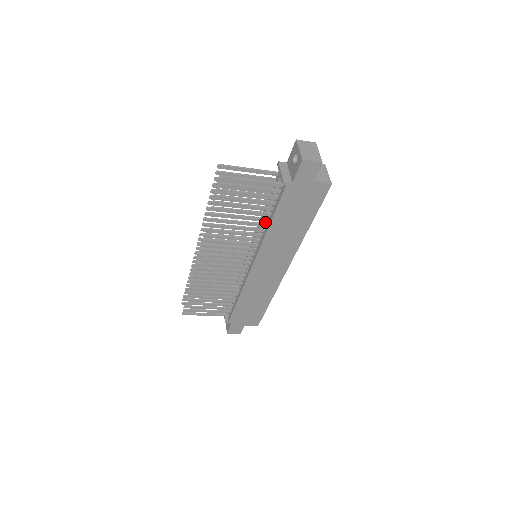
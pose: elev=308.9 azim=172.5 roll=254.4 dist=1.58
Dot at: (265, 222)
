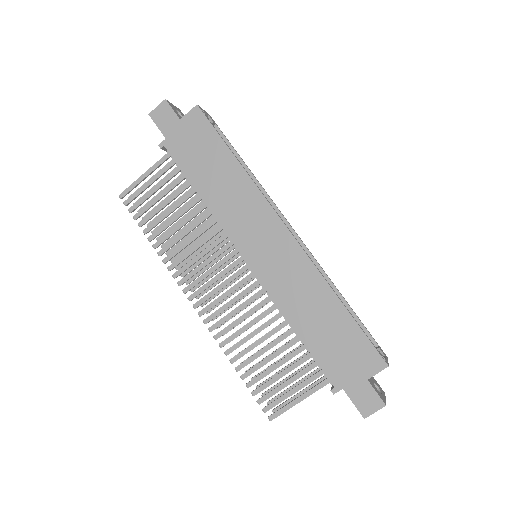
Dot at: occluded
